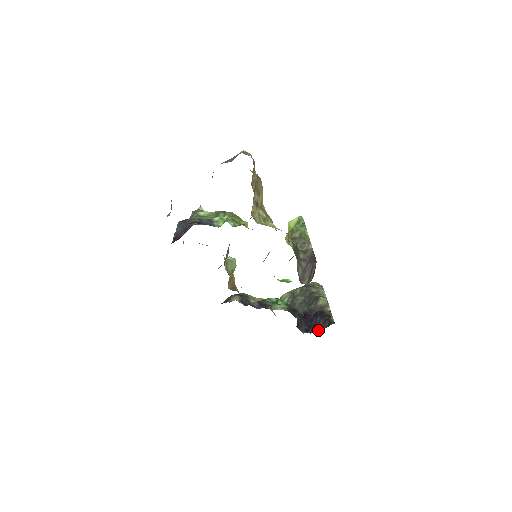
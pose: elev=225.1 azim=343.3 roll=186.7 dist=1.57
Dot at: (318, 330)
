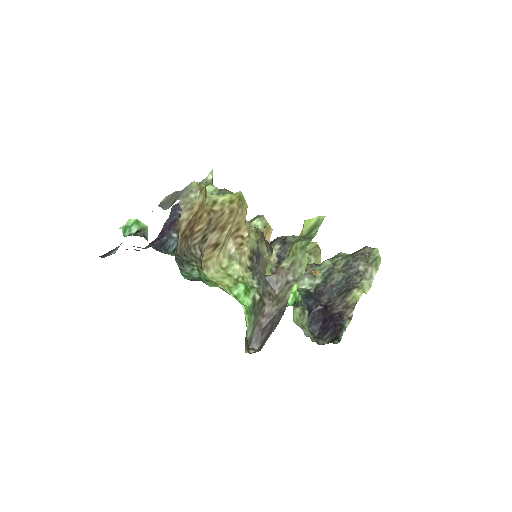
Dot at: (324, 337)
